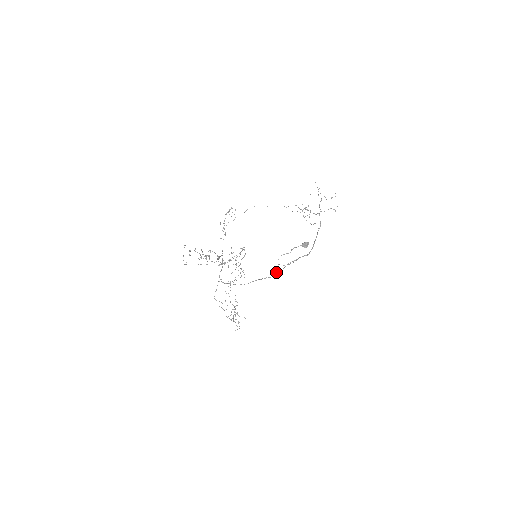
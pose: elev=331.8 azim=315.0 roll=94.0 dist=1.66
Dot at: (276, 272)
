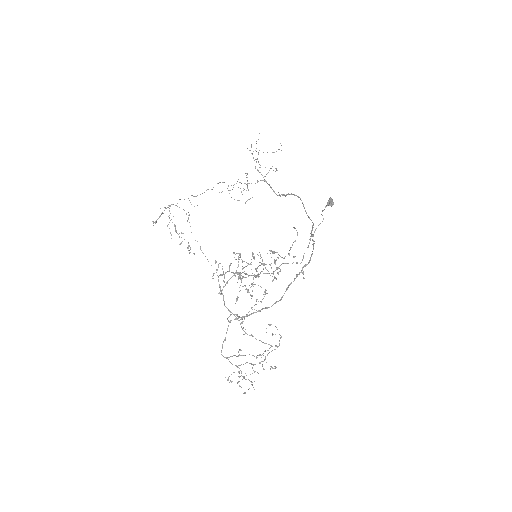
Dot at: occluded
